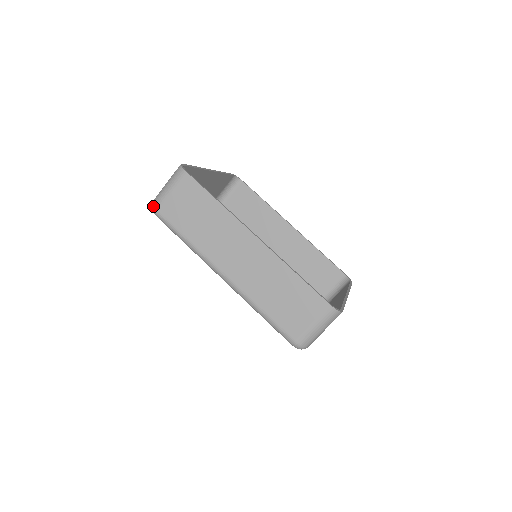
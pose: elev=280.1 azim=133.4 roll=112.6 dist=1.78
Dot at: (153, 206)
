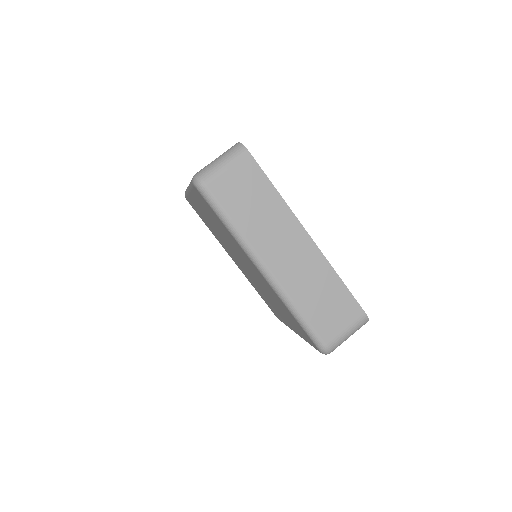
Dot at: (201, 180)
